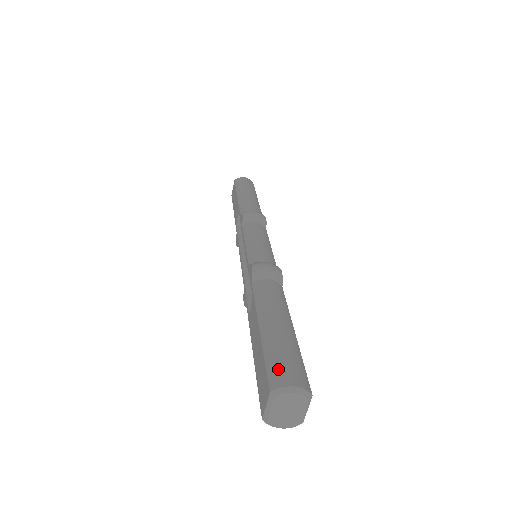
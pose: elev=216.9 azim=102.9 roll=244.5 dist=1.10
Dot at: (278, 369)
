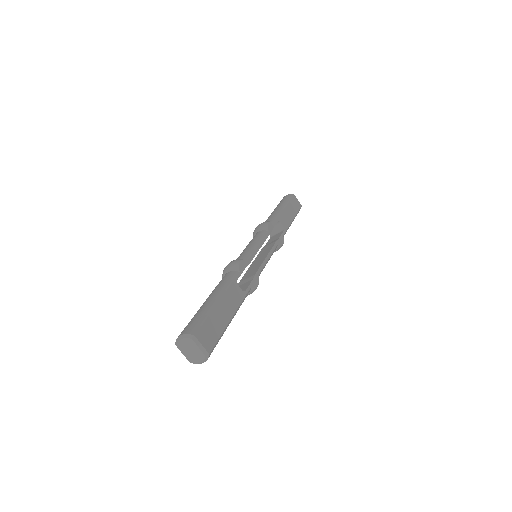
Dot at: (184, 329)
